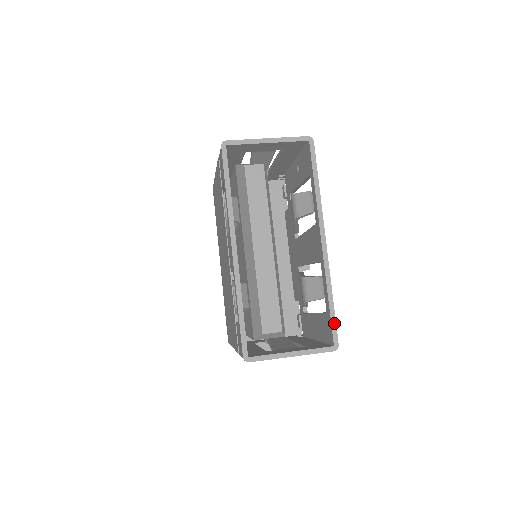
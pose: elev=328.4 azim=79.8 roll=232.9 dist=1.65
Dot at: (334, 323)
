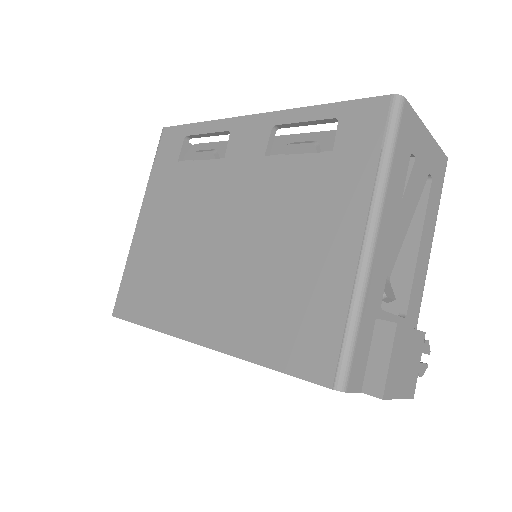
Dot at: occluded
